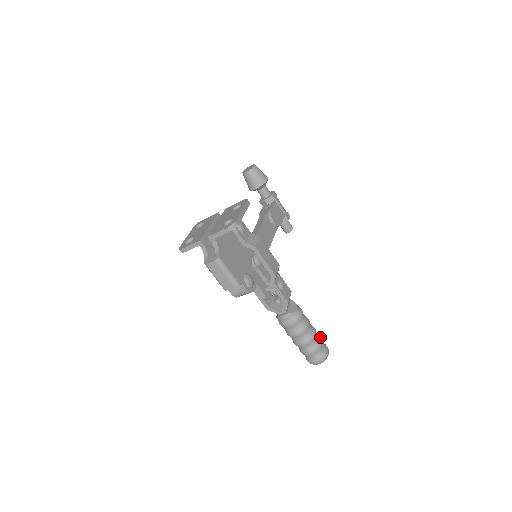
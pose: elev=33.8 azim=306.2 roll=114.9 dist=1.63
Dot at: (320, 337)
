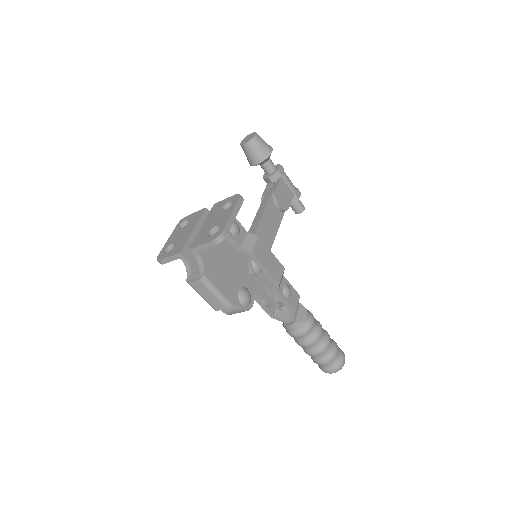
Dot at: (335, 344)
